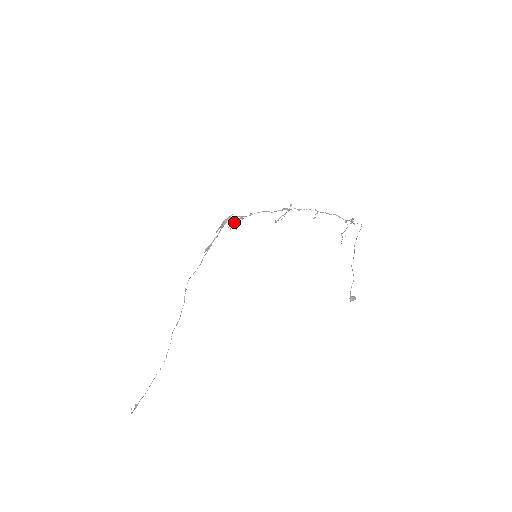
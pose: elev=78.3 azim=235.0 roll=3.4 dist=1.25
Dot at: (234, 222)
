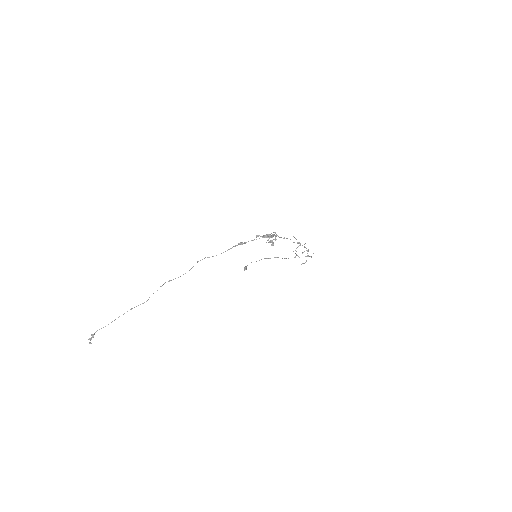
Dot at: (271, 237)
